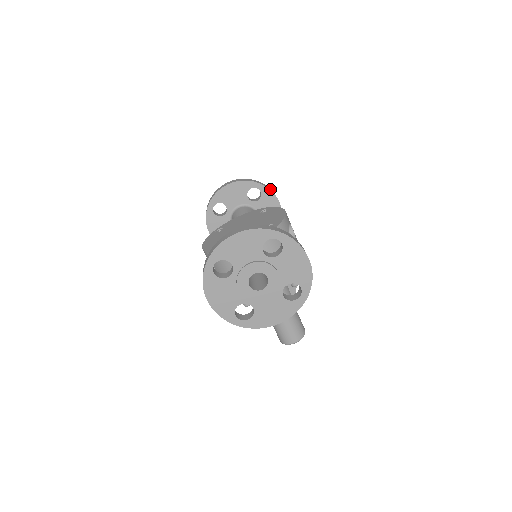
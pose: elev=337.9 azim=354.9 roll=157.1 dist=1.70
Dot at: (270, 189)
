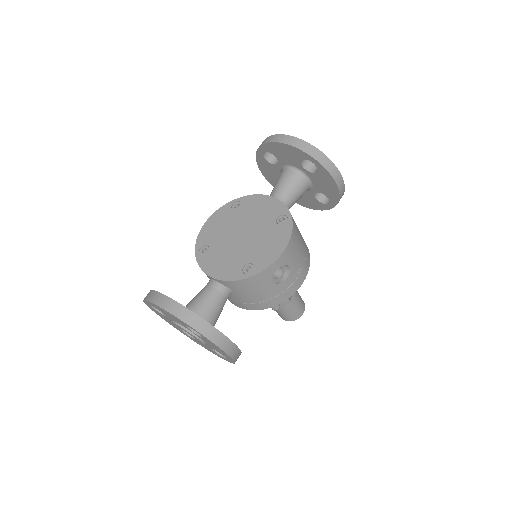
Dot at: (332, 168)
